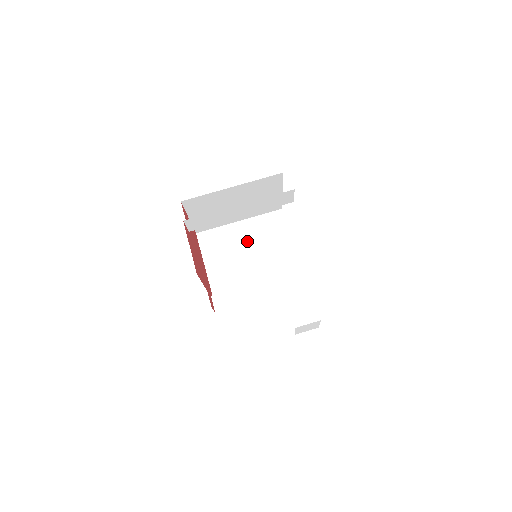
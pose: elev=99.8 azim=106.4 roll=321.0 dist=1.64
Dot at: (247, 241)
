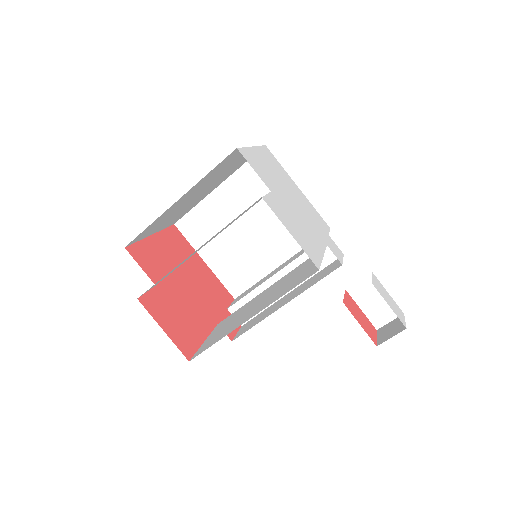
Dot at: (239, 211)
